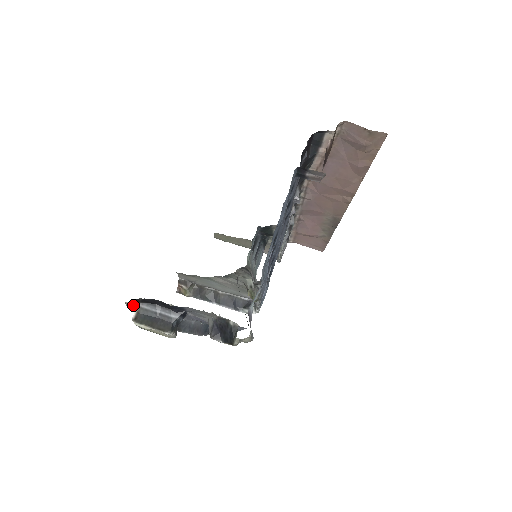
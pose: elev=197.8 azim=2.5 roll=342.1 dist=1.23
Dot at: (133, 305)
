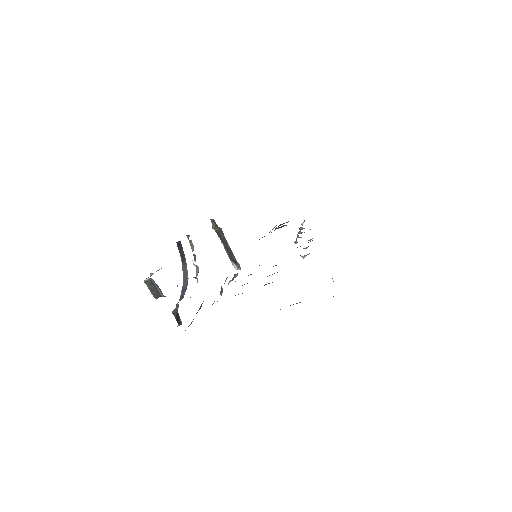
Dot at: occluded
